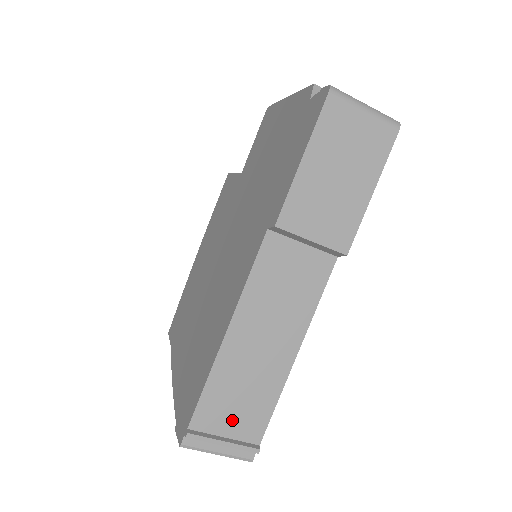
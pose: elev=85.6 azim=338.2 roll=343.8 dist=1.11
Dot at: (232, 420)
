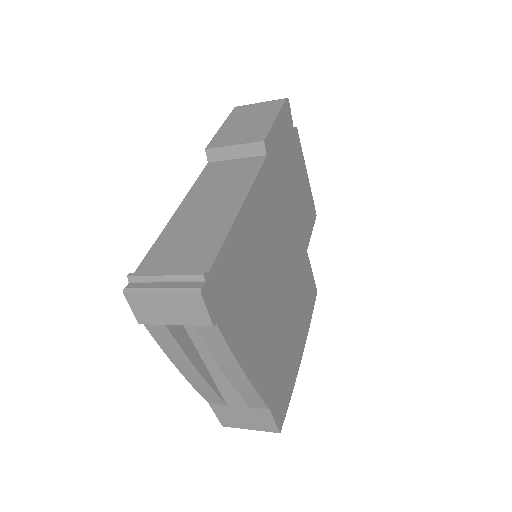
Dot at: (178, 261)
